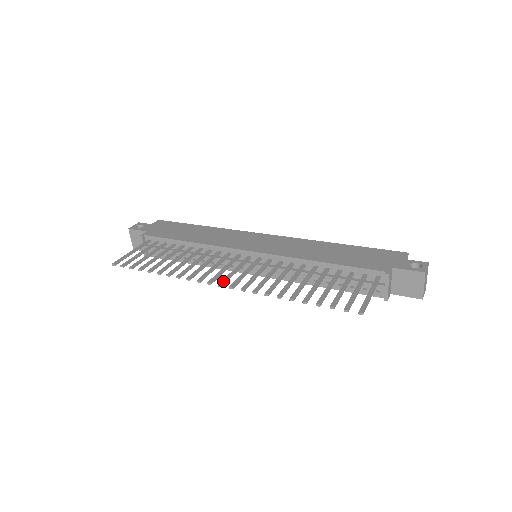
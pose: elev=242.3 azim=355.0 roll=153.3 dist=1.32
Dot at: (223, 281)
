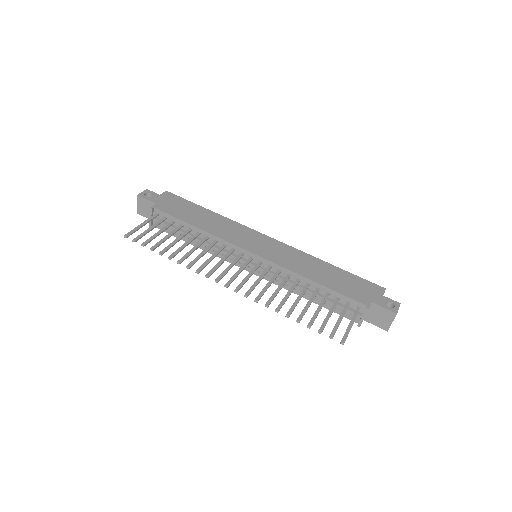
Dot at: (229, 282)
